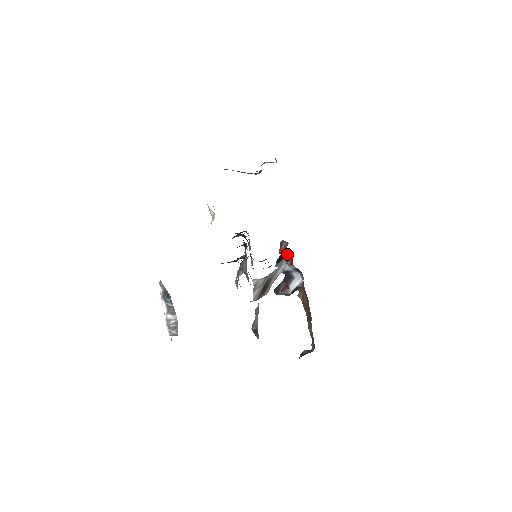
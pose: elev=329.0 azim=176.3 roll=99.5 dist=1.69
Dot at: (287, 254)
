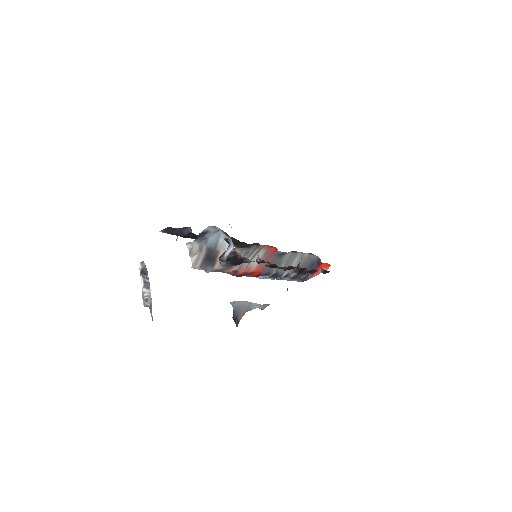
Dot at: occluded
